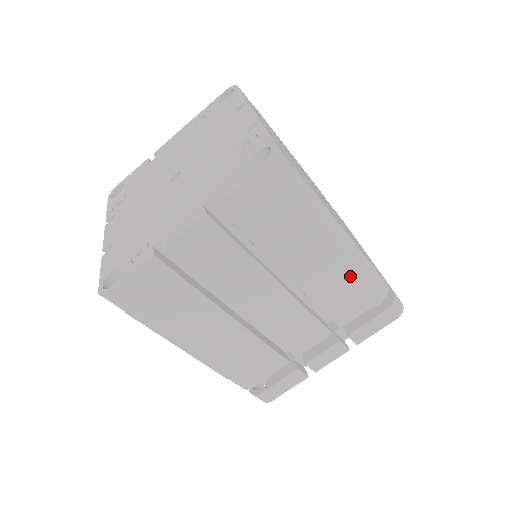
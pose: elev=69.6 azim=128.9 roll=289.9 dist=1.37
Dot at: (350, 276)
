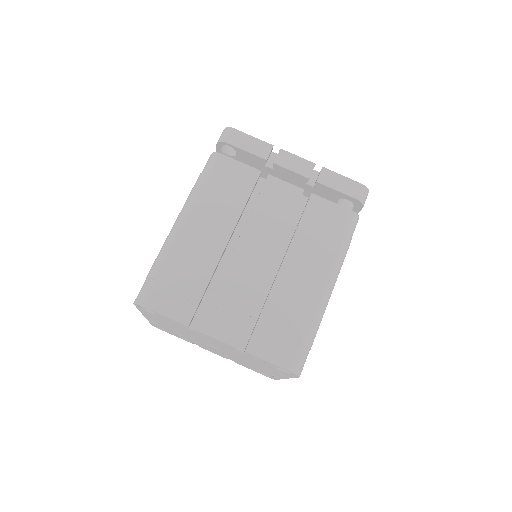
Dot at: occluded
